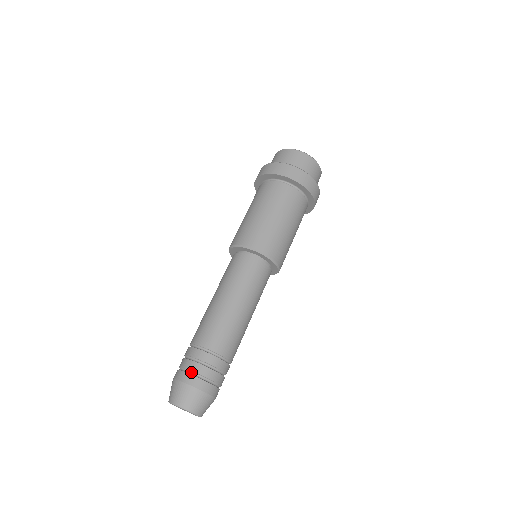
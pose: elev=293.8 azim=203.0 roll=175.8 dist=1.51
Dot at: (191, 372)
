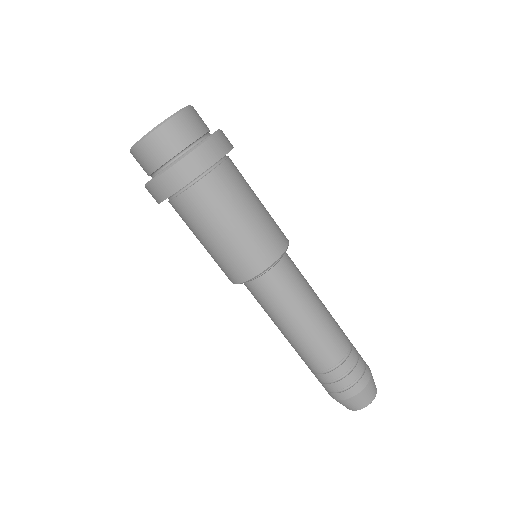
Dot at: (347, 387)
